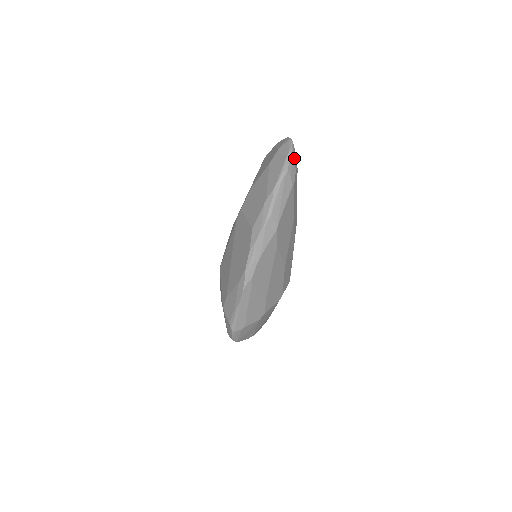
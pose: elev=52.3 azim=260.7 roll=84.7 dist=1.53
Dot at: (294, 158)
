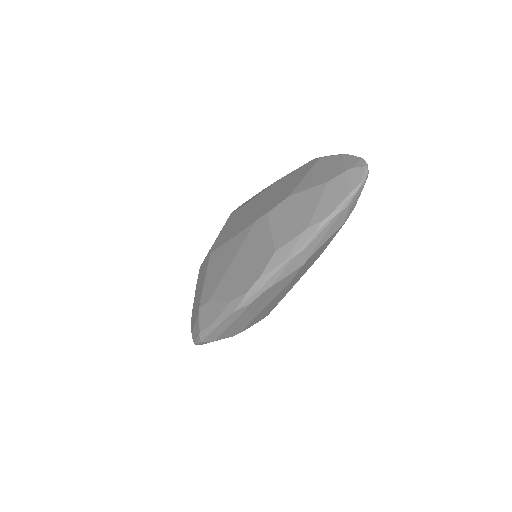
Dot at: occluded
